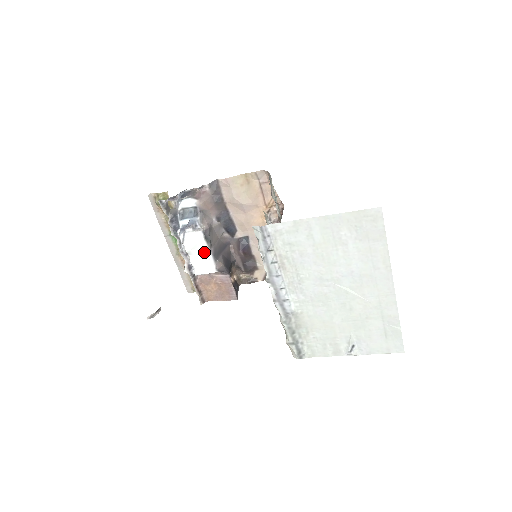
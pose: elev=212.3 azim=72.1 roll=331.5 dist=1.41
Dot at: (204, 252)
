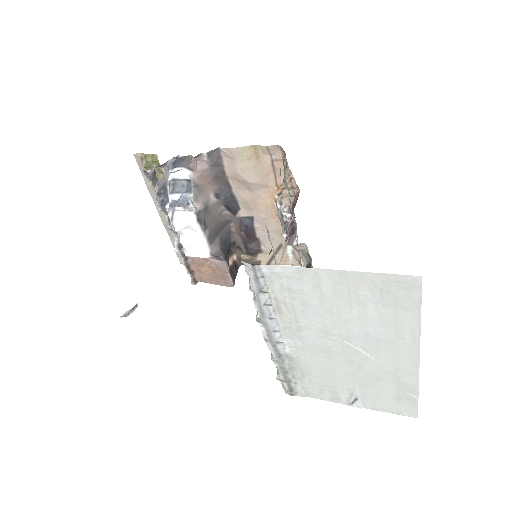
Dot at: (197, 235)
